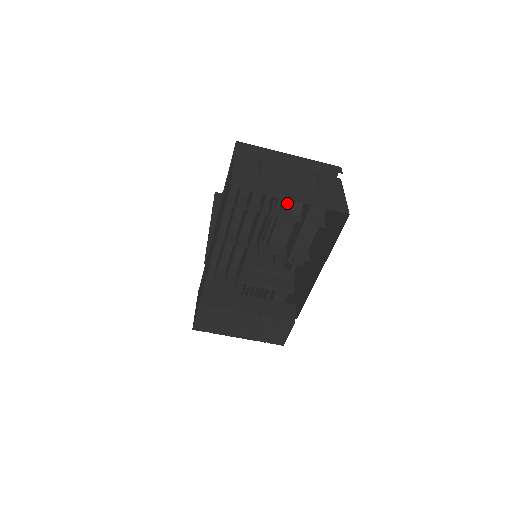
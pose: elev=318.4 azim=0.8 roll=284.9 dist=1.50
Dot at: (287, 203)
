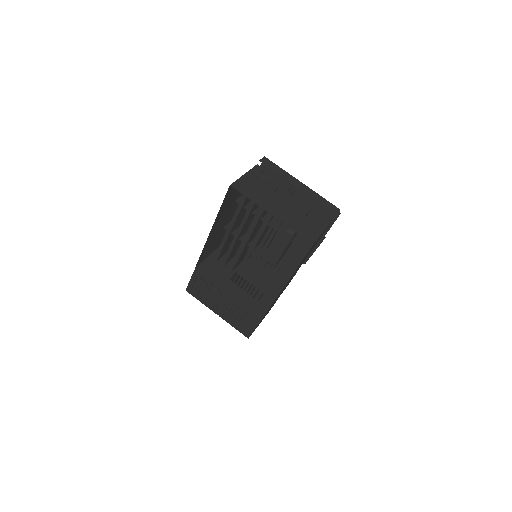
Dot at: occluded
